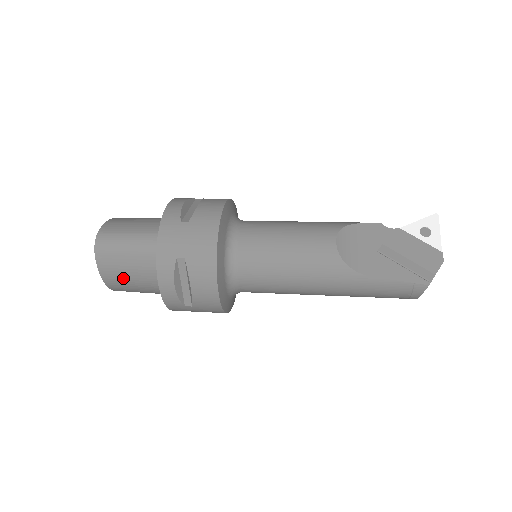
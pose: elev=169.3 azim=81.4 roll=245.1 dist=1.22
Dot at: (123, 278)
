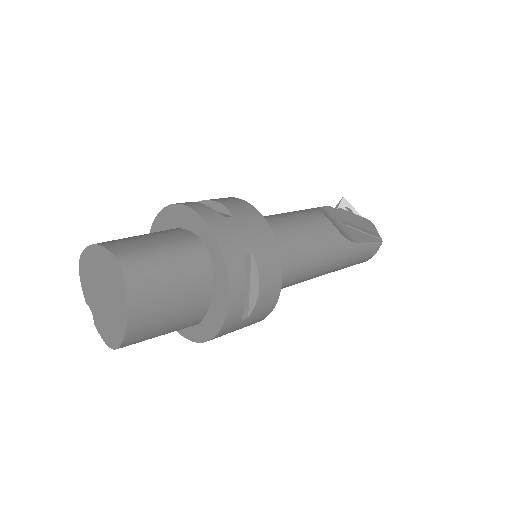
Dot at: (158, 312)
